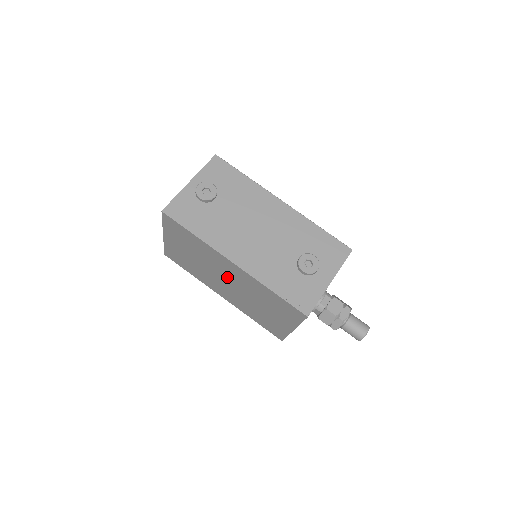
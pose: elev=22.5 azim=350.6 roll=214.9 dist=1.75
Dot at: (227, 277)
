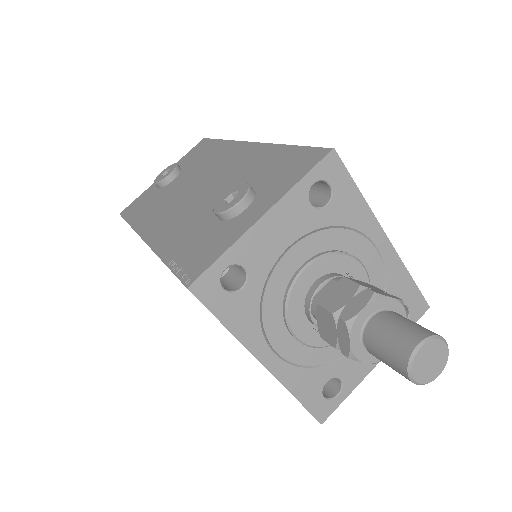
Dot at: occluded
